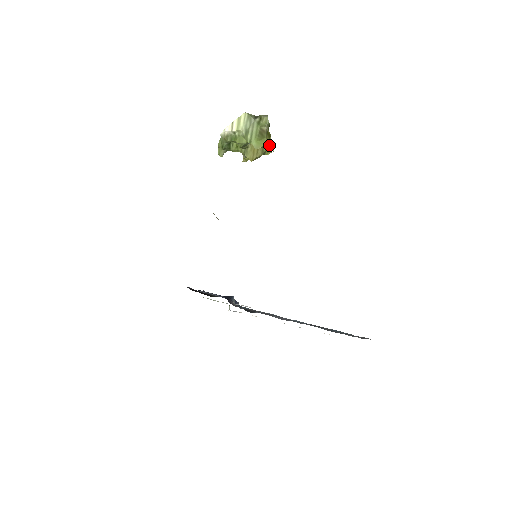
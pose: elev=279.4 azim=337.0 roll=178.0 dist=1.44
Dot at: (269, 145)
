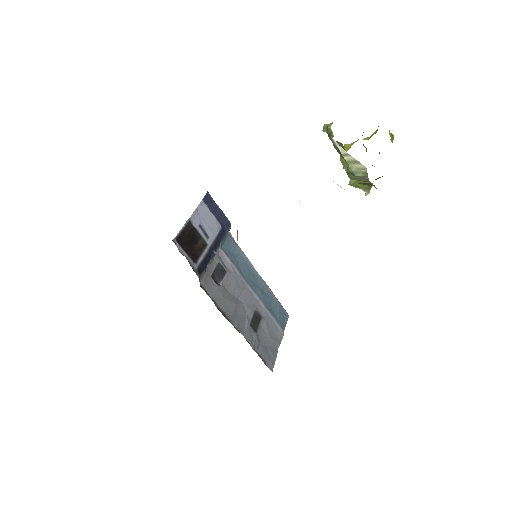
Dot at: (366, 191)
